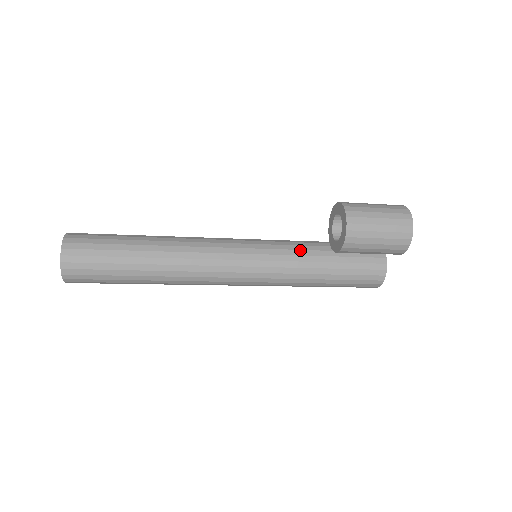
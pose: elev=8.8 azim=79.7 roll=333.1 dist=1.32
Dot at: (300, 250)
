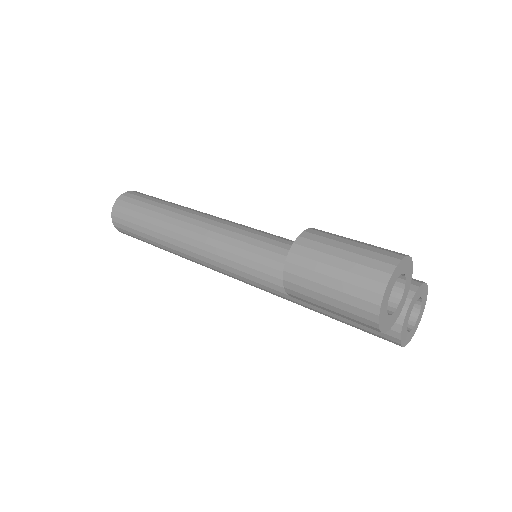
Dot at: occluded
